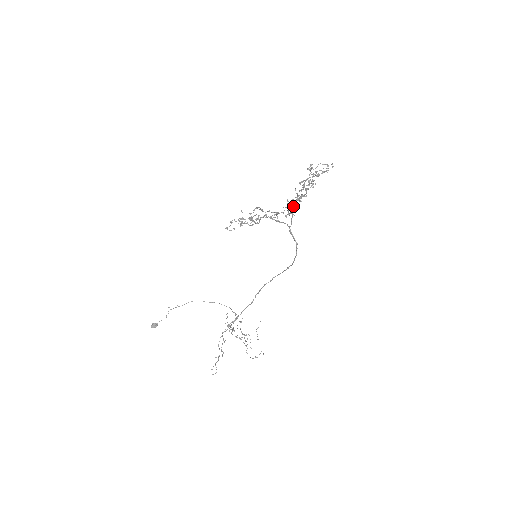
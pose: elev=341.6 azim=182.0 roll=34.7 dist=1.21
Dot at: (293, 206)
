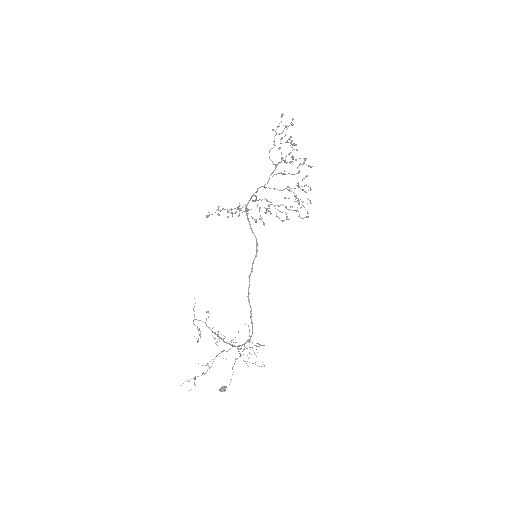
Dot at: (268, 180)
